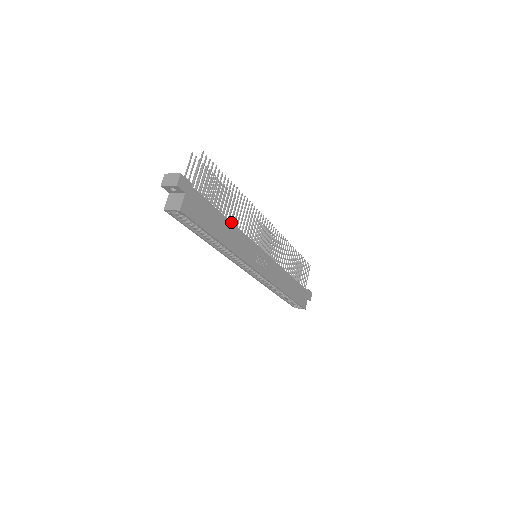
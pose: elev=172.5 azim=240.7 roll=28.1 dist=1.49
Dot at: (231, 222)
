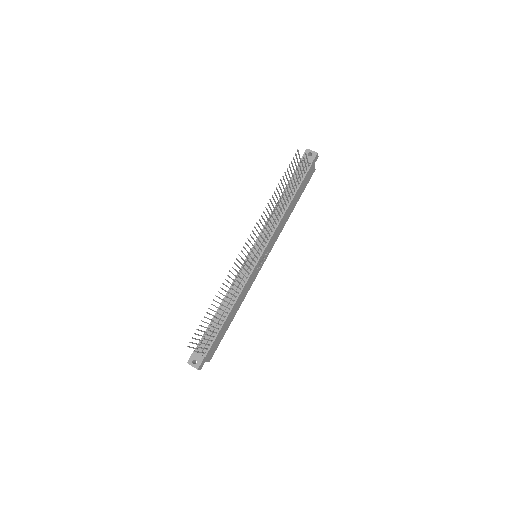
Dot at: (232, 308)
